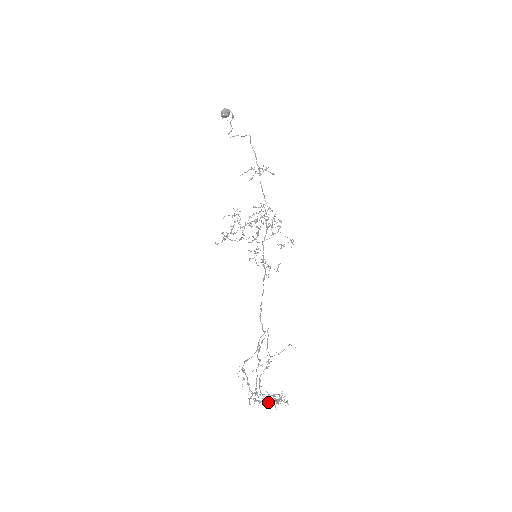
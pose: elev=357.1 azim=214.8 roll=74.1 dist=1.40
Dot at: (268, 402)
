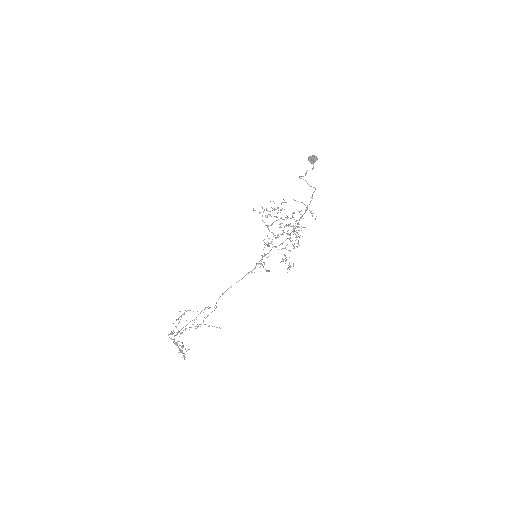
Dot at: occluded
